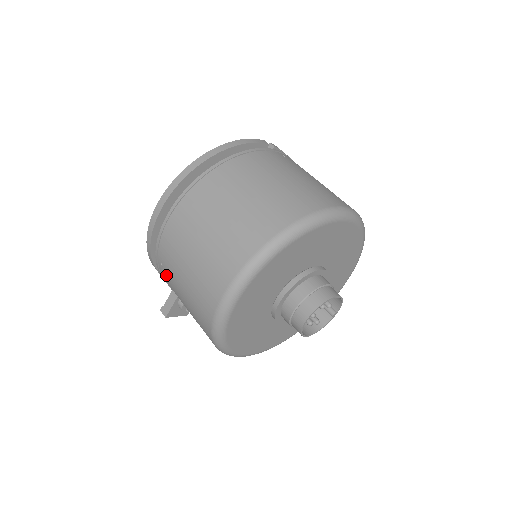
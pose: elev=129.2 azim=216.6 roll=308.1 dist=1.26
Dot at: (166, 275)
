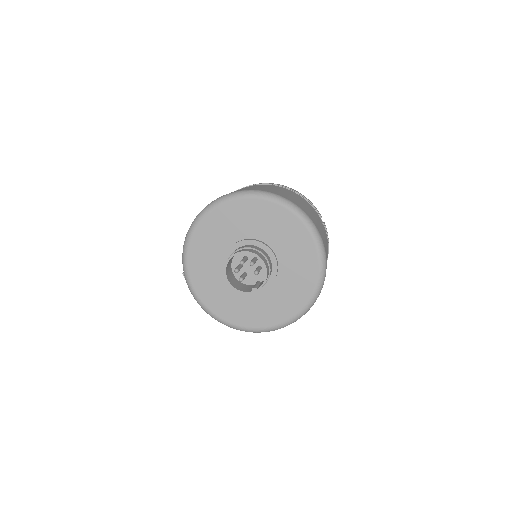
Dot at: occluded
